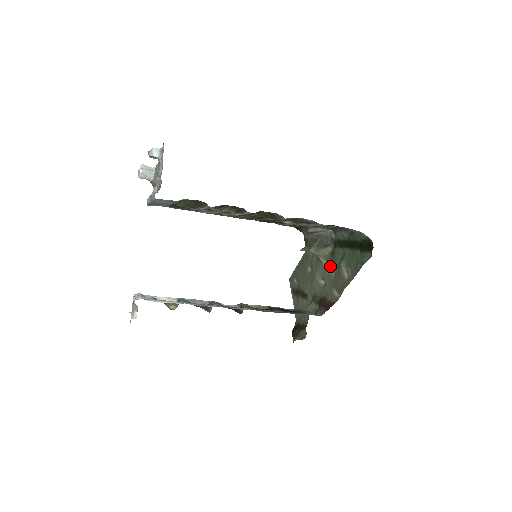
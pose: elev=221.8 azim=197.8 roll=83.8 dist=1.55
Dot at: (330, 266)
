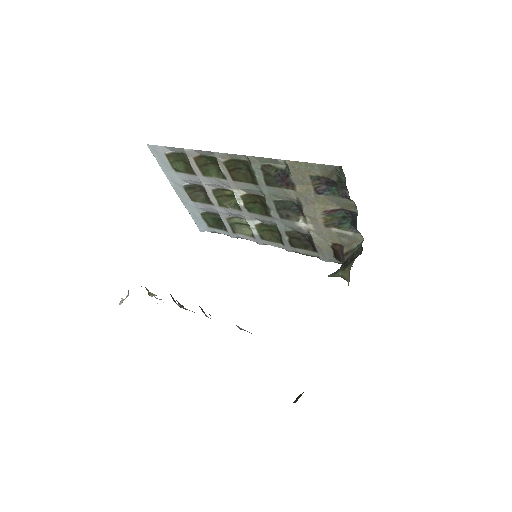
Dot at: occluded
